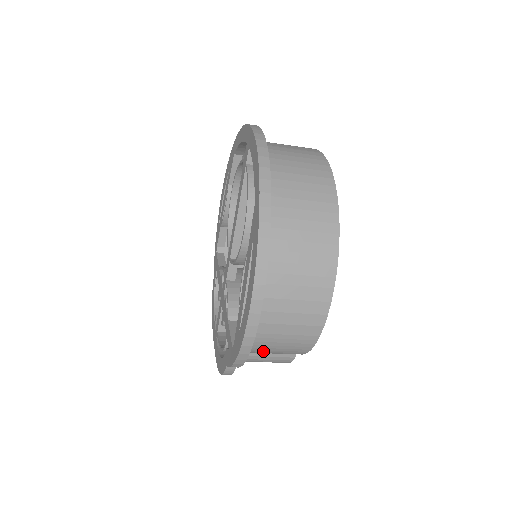
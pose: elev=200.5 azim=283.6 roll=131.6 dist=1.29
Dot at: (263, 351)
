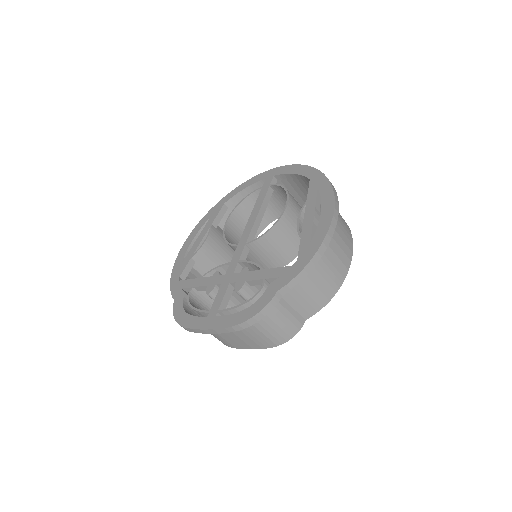
Dot at: (307, 283)
